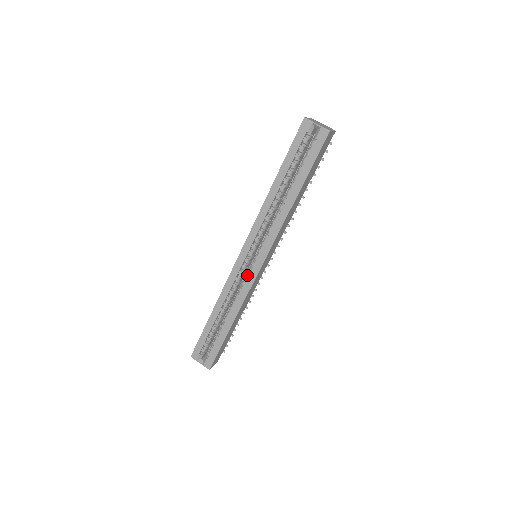
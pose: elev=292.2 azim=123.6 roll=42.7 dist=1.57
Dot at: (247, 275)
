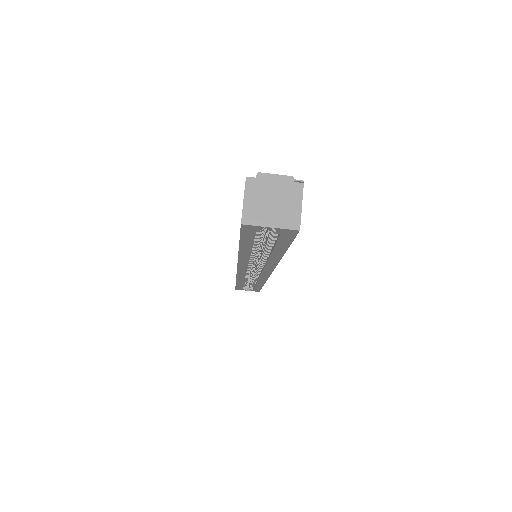
Dot at: (257, 273)
